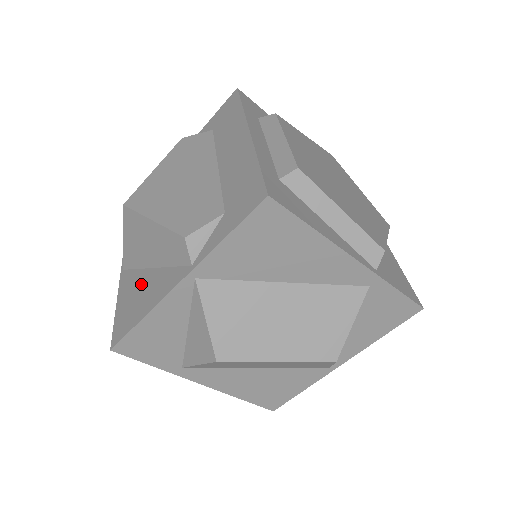
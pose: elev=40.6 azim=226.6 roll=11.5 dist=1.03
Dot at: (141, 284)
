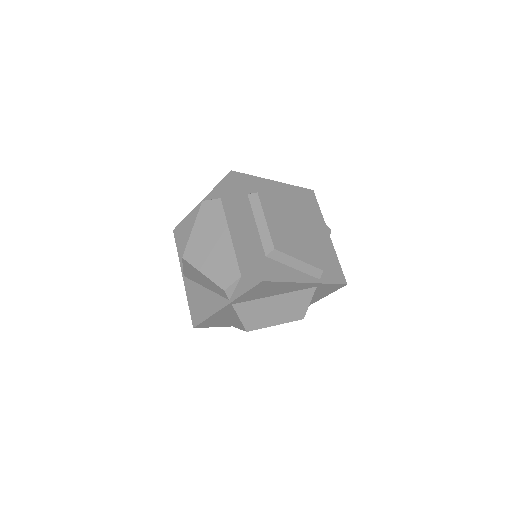
Dot at: (201, 295)
